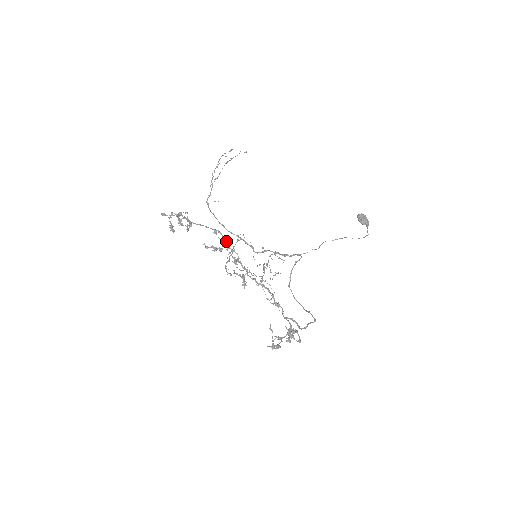
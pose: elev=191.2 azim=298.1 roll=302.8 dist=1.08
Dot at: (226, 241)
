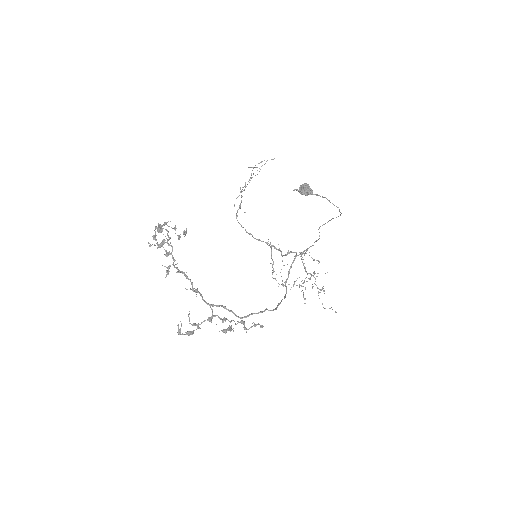
Dot at: (168, 237)
